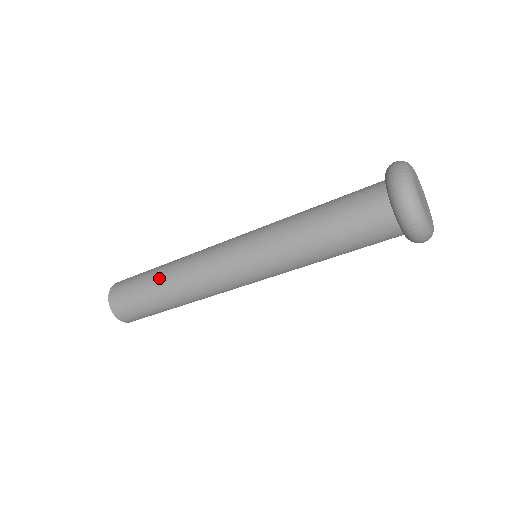
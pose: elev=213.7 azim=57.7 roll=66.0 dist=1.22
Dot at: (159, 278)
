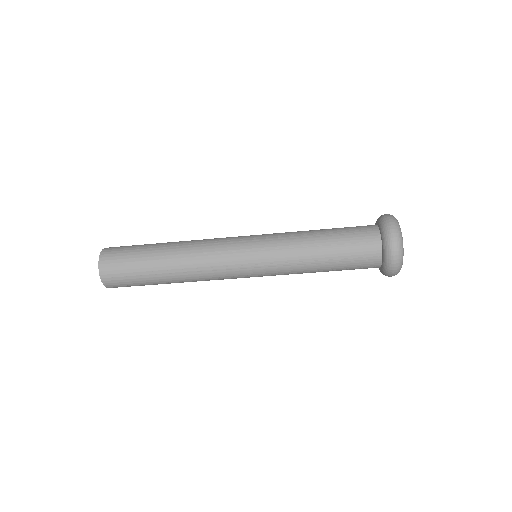
Dot at: (163, 258)
